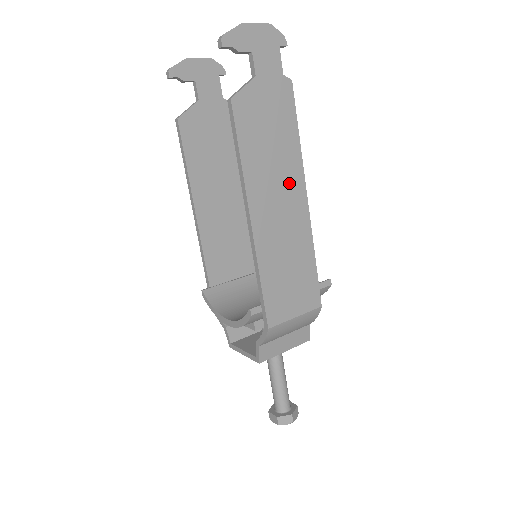
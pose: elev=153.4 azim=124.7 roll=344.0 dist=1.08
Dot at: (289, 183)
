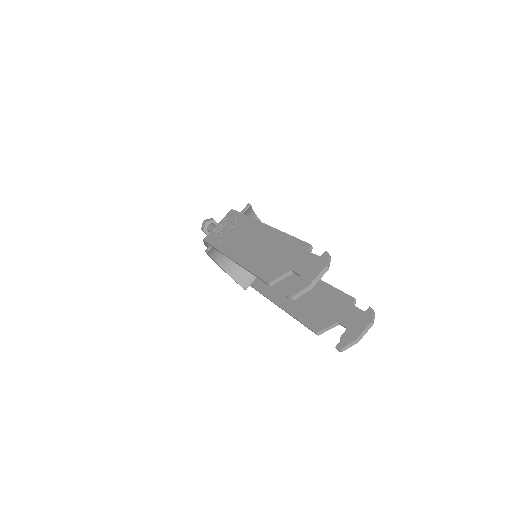
Dot at: occluded
